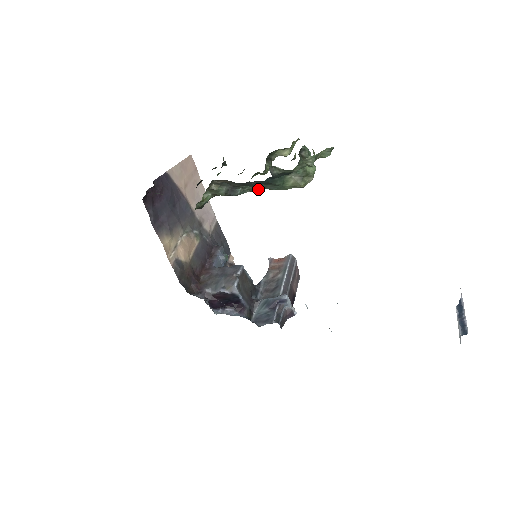
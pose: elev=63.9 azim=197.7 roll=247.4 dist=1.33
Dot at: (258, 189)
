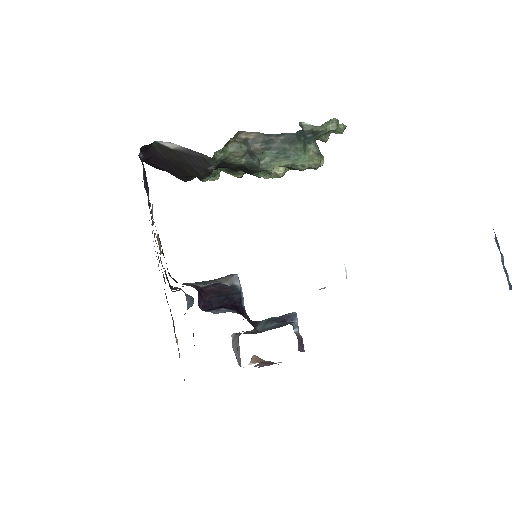
Dot at: (271, 168)
